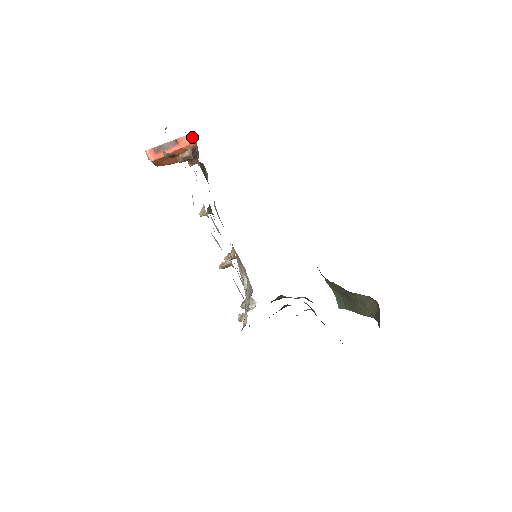
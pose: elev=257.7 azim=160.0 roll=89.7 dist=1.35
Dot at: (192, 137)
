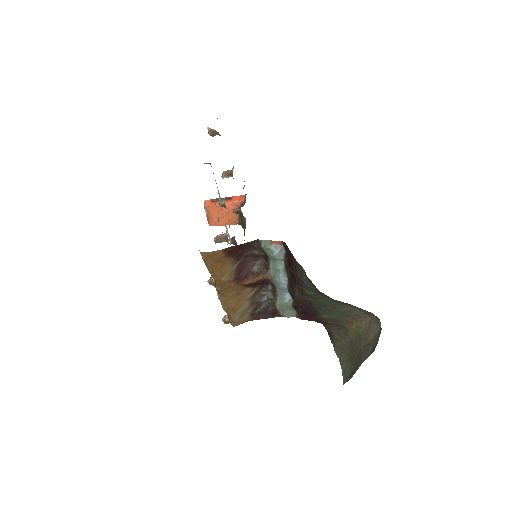
Dot at: occluded
